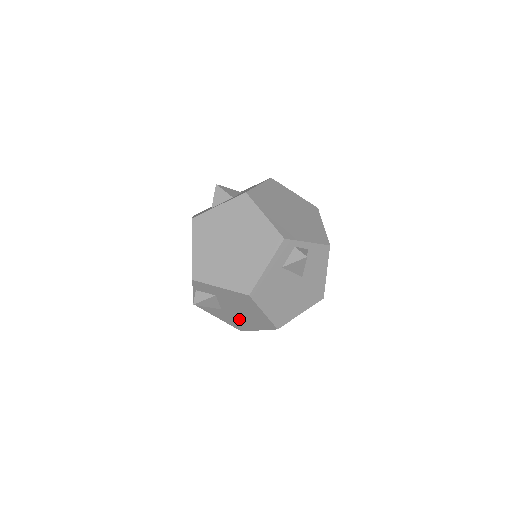
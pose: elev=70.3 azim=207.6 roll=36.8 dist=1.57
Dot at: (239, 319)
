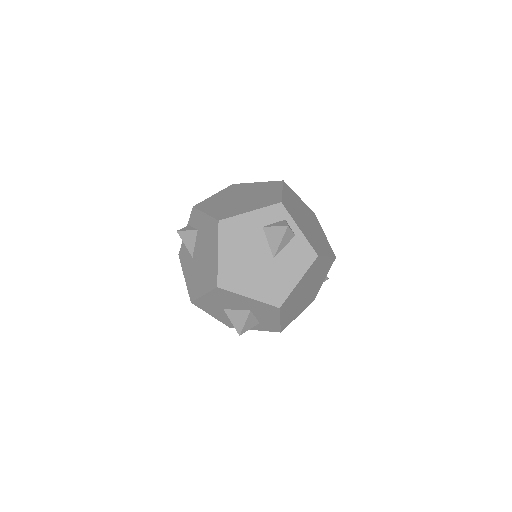
Dot at: (198, 274)
